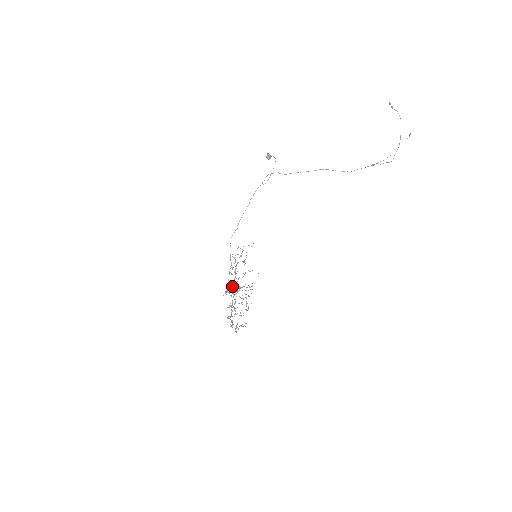
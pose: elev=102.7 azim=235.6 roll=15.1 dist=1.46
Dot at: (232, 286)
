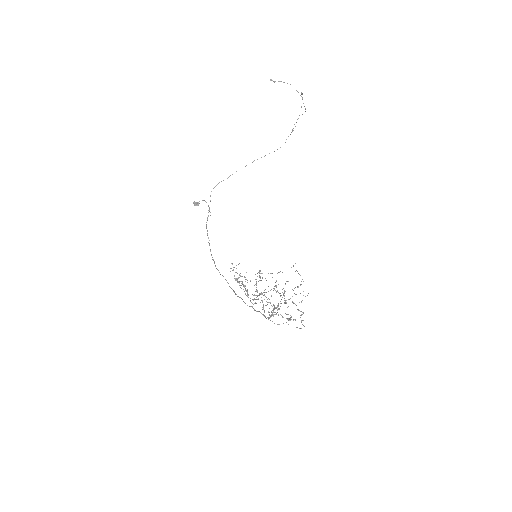
Dot at: occluded
